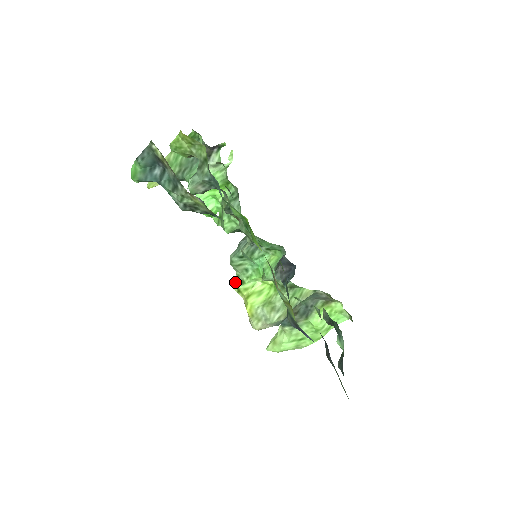
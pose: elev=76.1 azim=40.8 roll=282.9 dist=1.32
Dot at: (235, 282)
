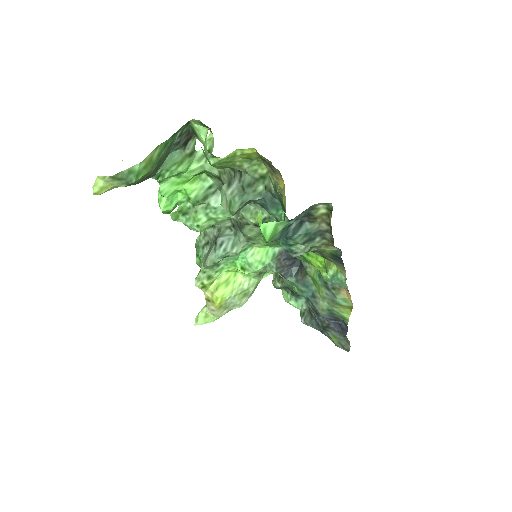
Dot at: (199, 279)
